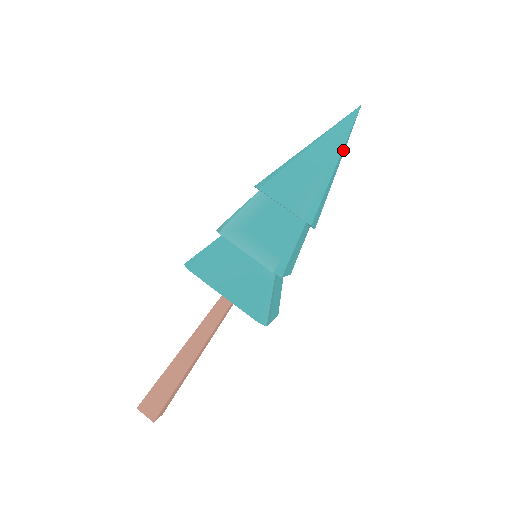
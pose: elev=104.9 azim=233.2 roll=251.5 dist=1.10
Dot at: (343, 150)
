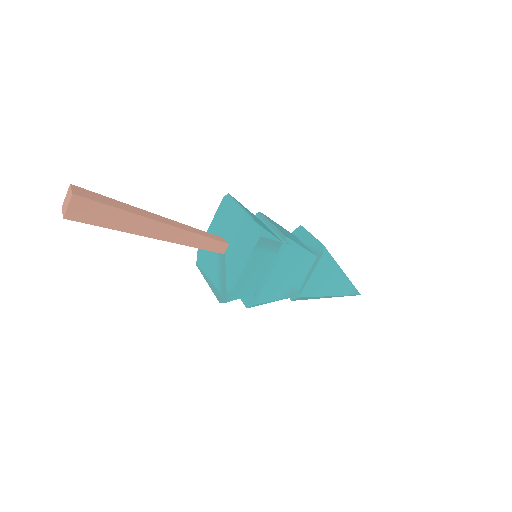
Dot at: (344, 287)
